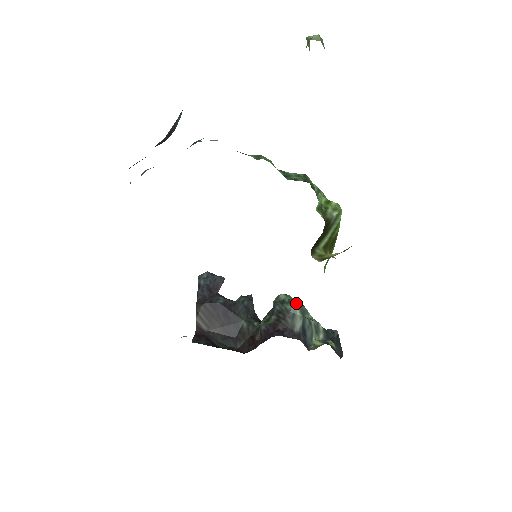
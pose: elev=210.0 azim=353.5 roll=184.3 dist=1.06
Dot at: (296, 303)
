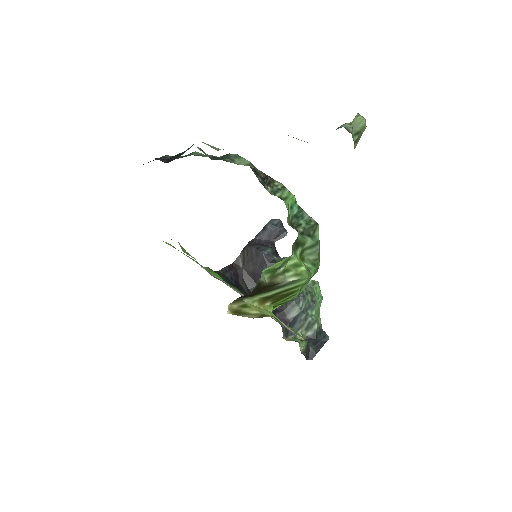
Dot at: (303, 298)
